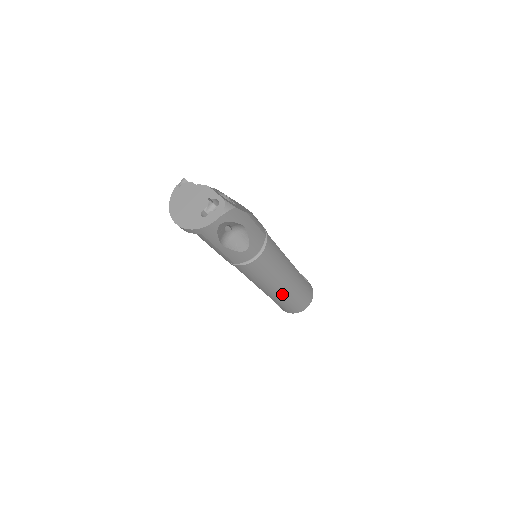
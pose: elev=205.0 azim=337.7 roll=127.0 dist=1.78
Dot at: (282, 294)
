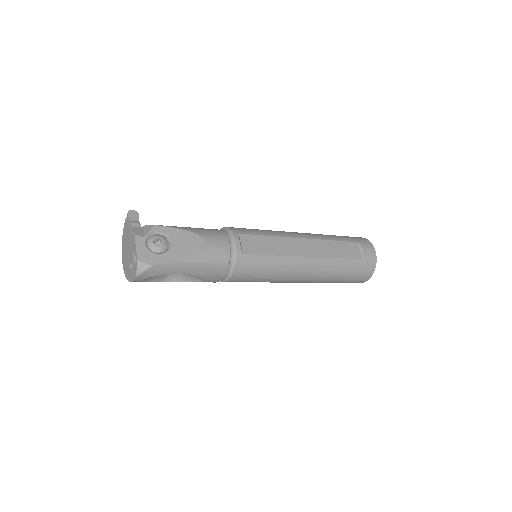
Dot at: (308, 282)
